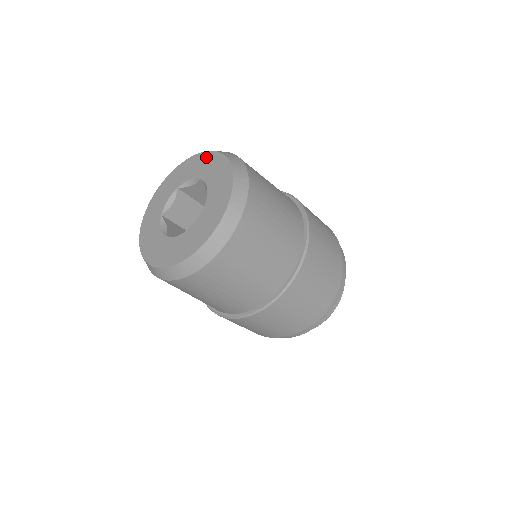
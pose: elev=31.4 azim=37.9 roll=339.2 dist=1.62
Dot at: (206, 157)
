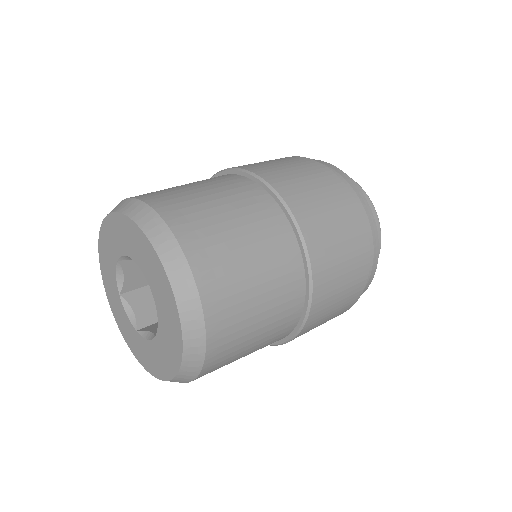
Dot at: (126, 226)
